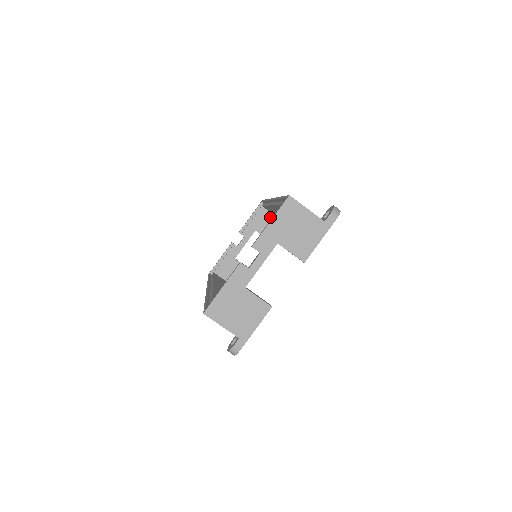
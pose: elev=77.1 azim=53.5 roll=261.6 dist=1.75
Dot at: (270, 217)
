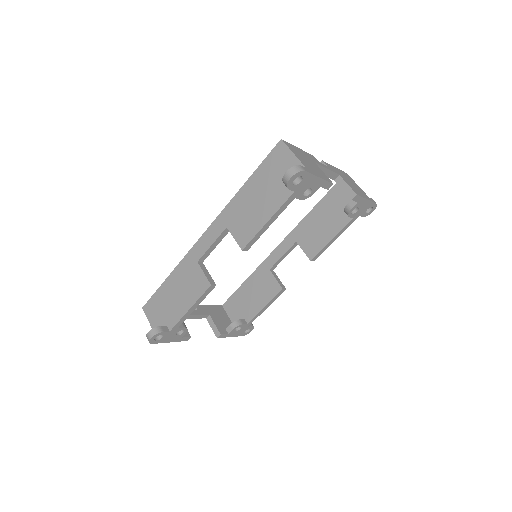
Dot at: (226, 318)
